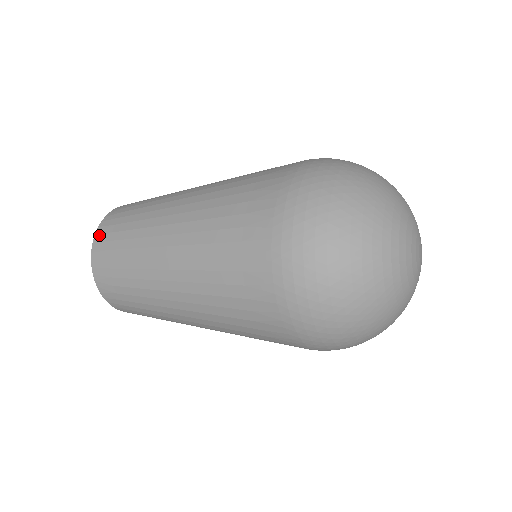
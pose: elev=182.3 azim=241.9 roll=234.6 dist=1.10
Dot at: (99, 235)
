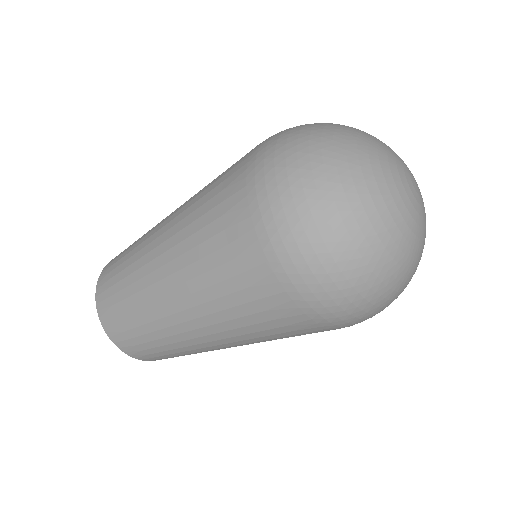
Dot at: (102, 312)
